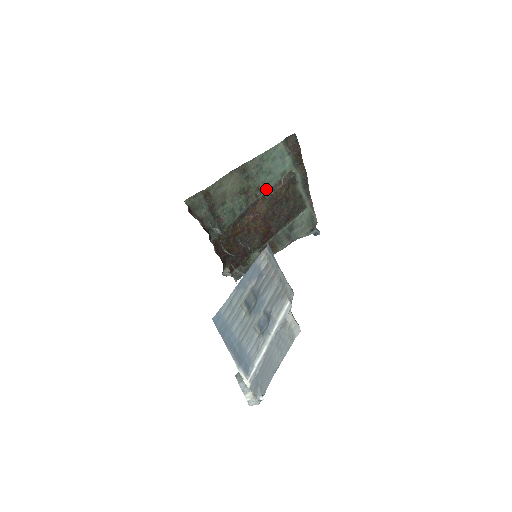
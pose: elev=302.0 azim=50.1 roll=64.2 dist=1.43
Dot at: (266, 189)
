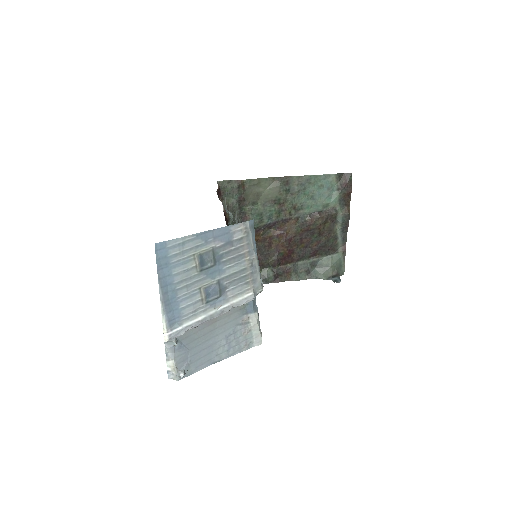
Dot at: (302, 212)
